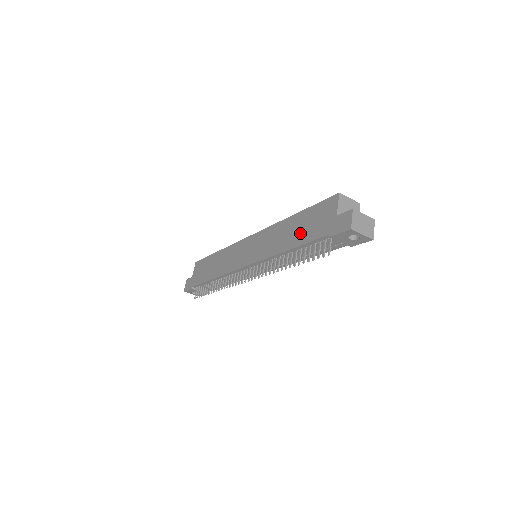
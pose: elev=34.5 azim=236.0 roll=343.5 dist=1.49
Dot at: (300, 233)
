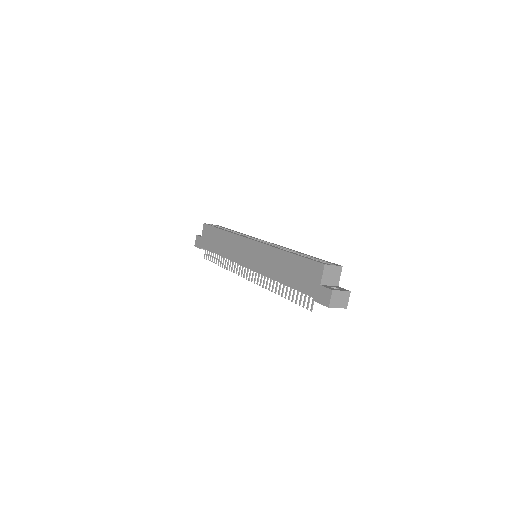
Dot at: (291, 276)
